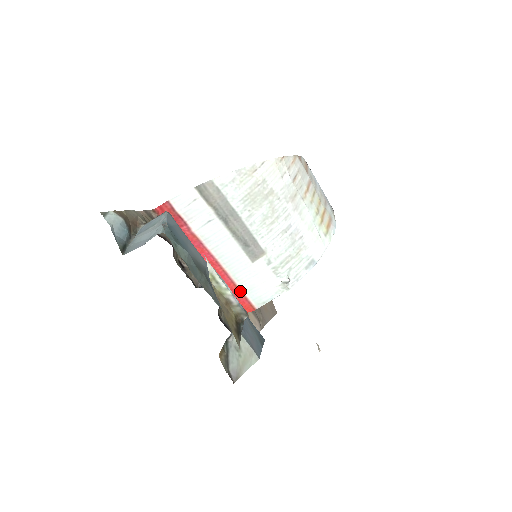
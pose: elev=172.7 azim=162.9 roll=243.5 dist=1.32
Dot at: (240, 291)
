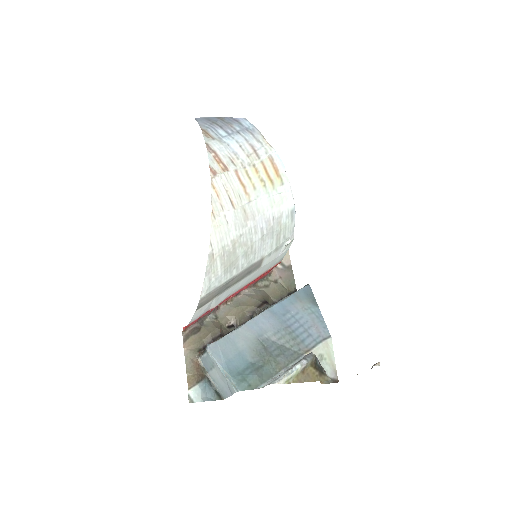
Dot at: (265, 272)
